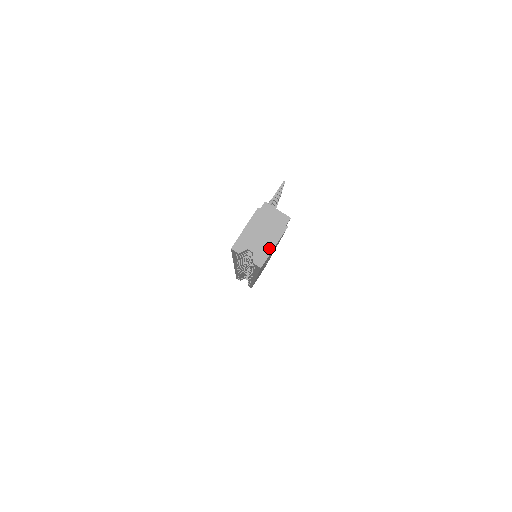
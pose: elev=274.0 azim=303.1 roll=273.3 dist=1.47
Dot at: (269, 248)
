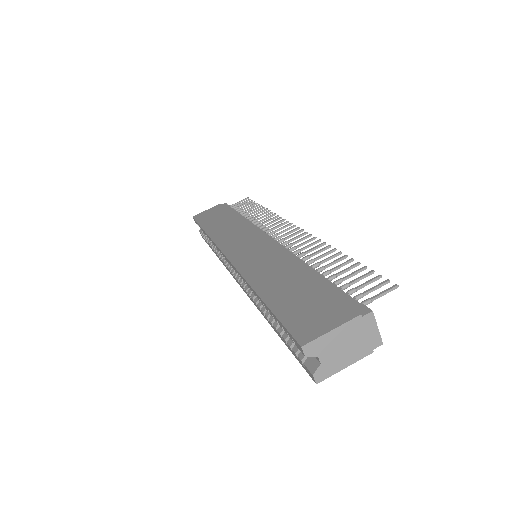
Dot at: (340, 366)
